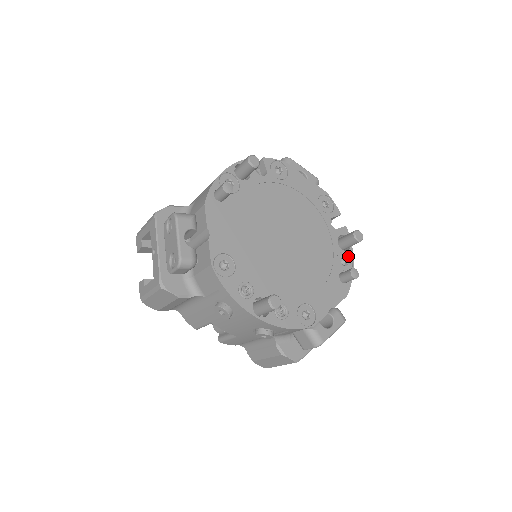
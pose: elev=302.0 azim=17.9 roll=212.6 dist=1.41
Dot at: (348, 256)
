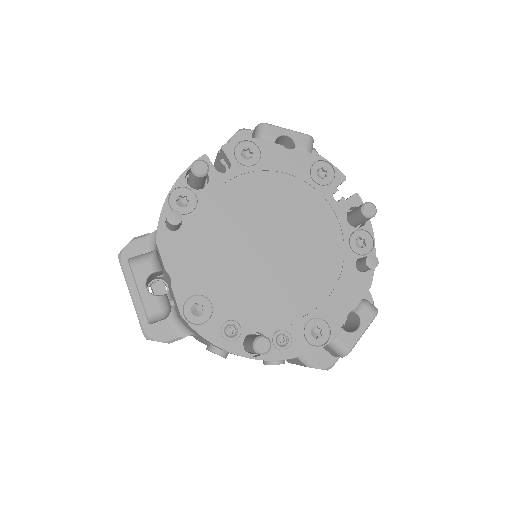
Dot at: (365, 233)
